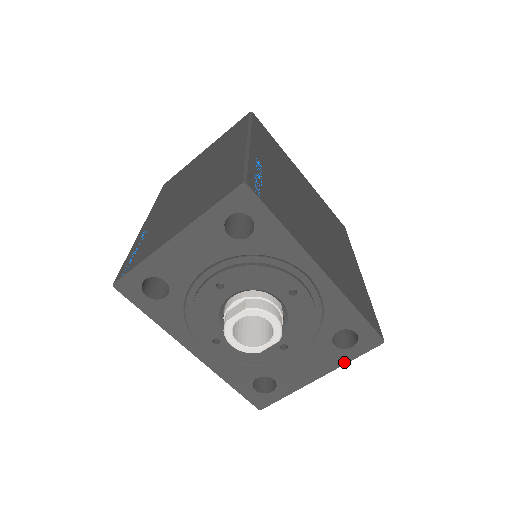
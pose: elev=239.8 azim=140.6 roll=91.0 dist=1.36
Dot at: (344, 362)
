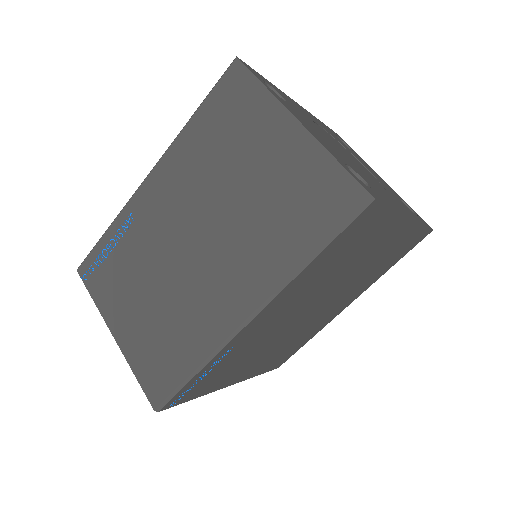
Dot at: occluded
